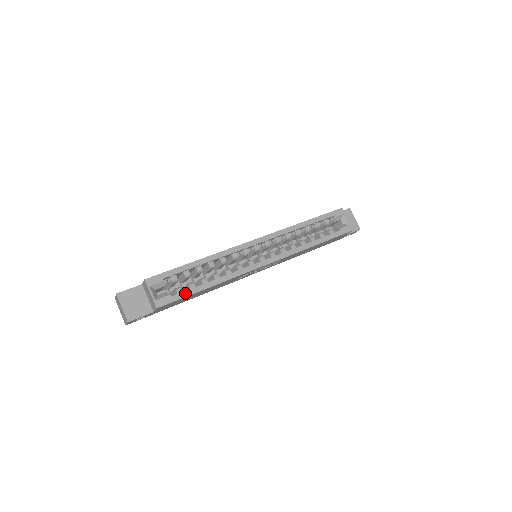
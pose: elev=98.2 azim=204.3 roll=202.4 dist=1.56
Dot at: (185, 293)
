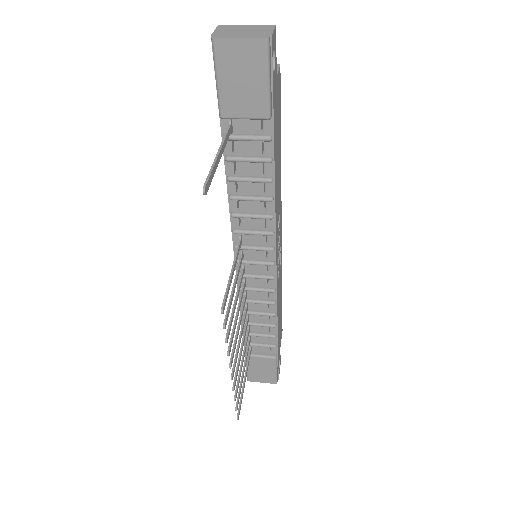
Dot at: occluded
